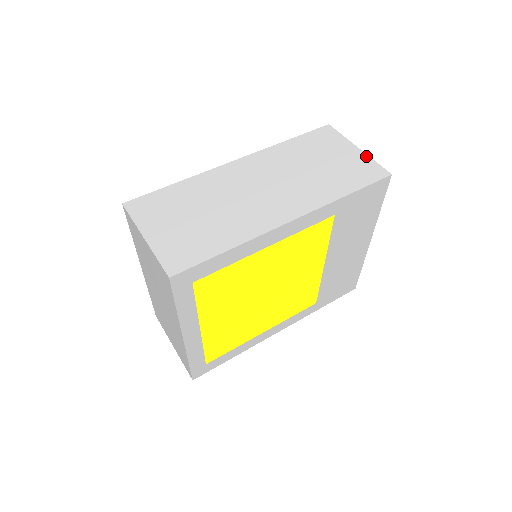
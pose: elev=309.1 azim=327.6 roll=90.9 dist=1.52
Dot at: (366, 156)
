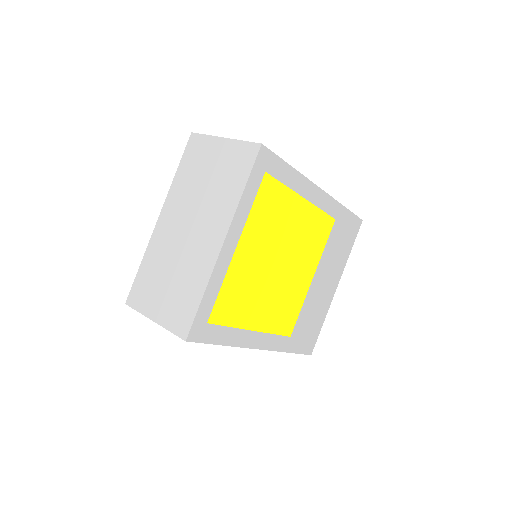
Dot at: occluded
